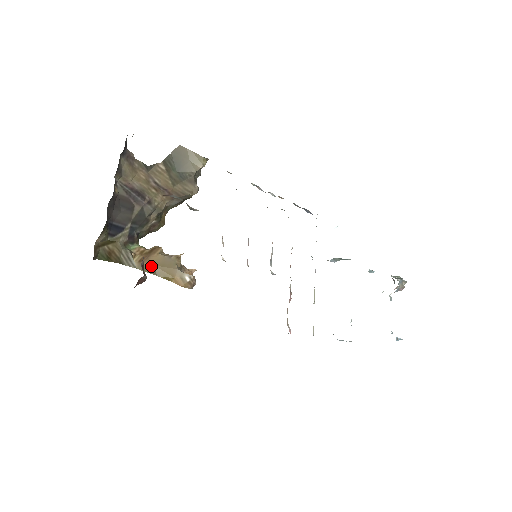
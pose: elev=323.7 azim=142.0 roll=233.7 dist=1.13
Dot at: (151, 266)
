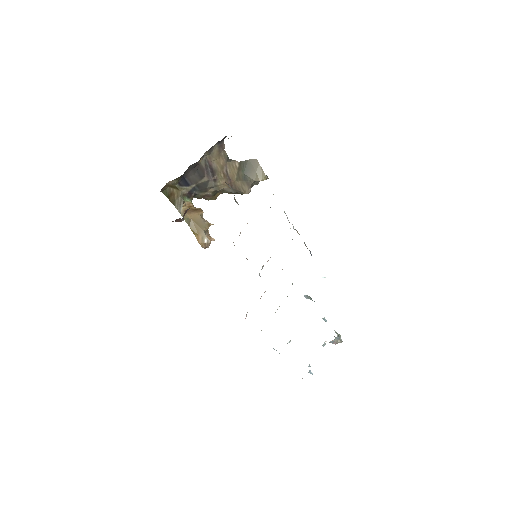
Dot at: (190, 218)
